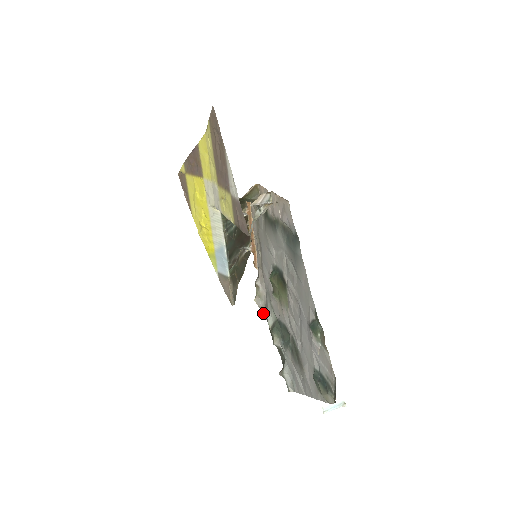
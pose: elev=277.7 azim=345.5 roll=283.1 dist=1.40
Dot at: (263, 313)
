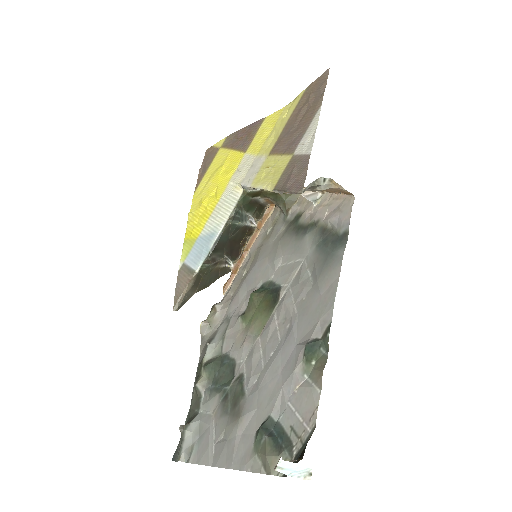
Dot at: (201, 344)
